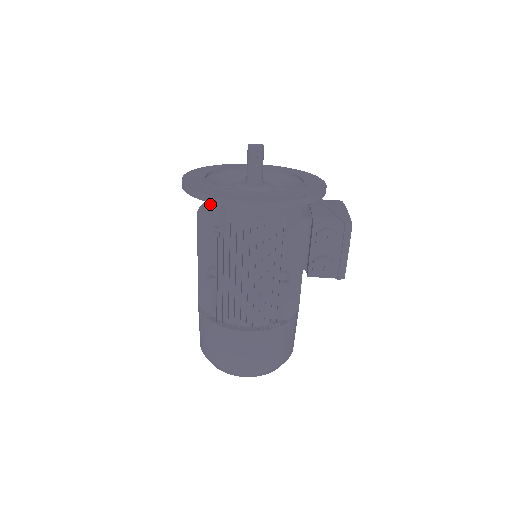
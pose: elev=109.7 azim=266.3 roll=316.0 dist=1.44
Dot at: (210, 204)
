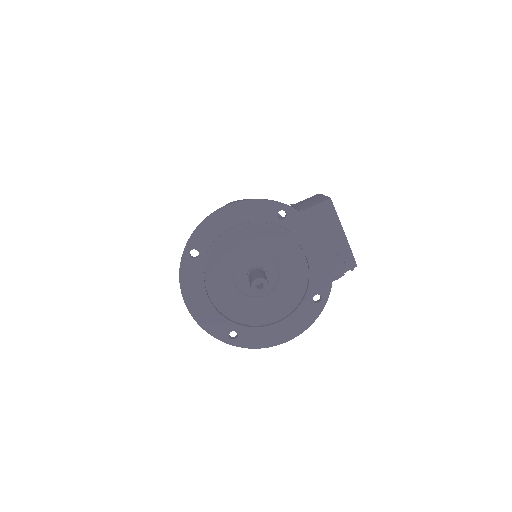
Dot at: occluded
